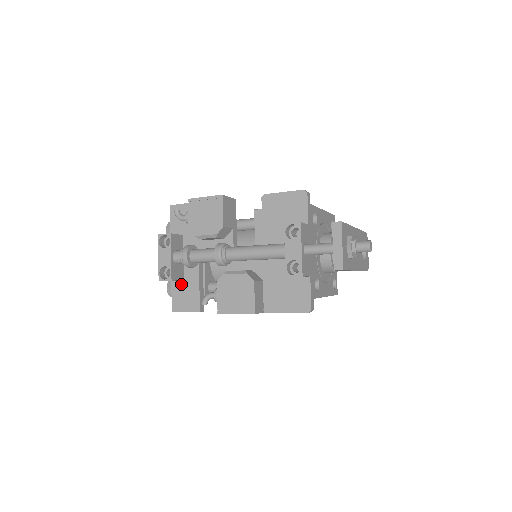
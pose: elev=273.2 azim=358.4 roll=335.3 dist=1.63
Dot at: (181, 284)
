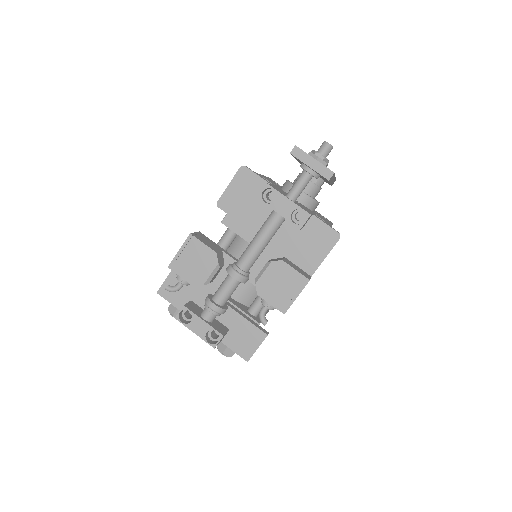
Dot at: (231, 334)
